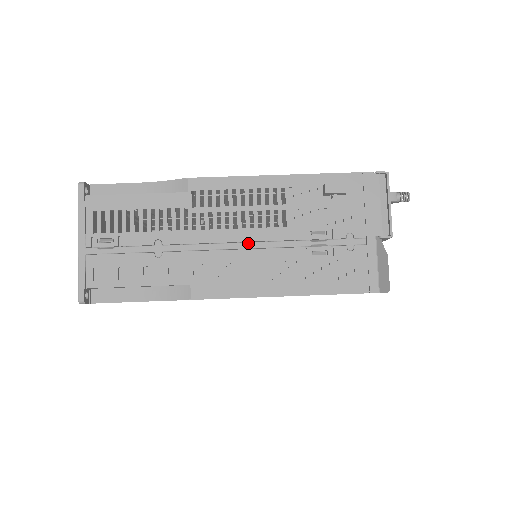
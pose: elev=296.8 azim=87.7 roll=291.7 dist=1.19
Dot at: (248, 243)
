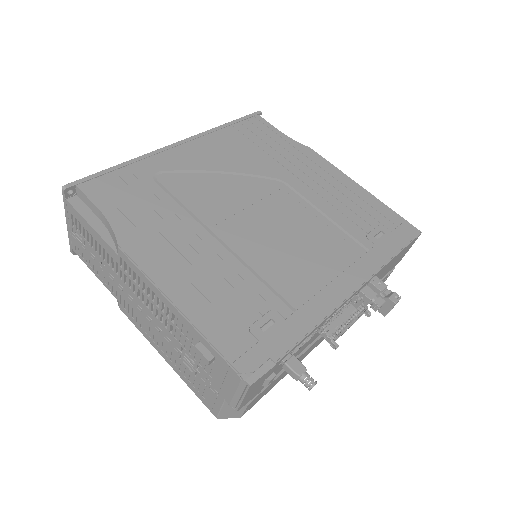
Dot at: (149, 317)
